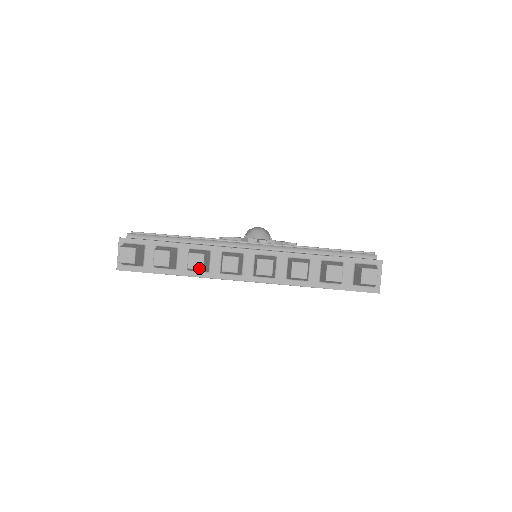
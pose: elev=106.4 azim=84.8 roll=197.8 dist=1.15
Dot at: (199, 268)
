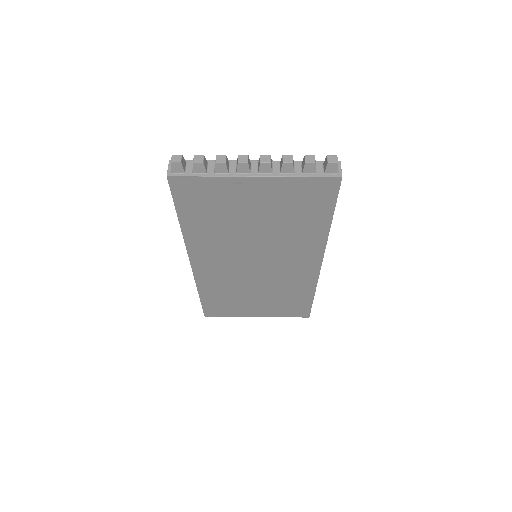
Dot at: (223, 162)
